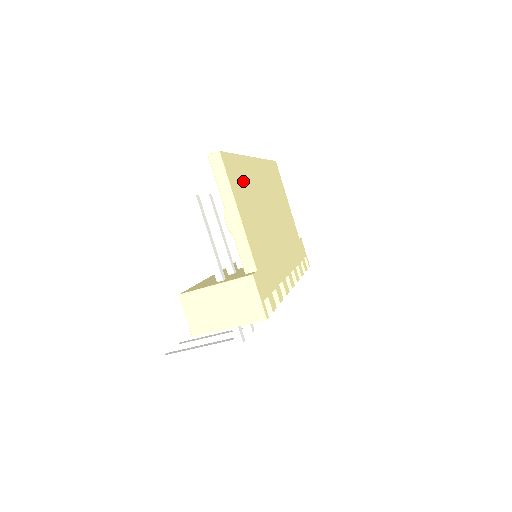
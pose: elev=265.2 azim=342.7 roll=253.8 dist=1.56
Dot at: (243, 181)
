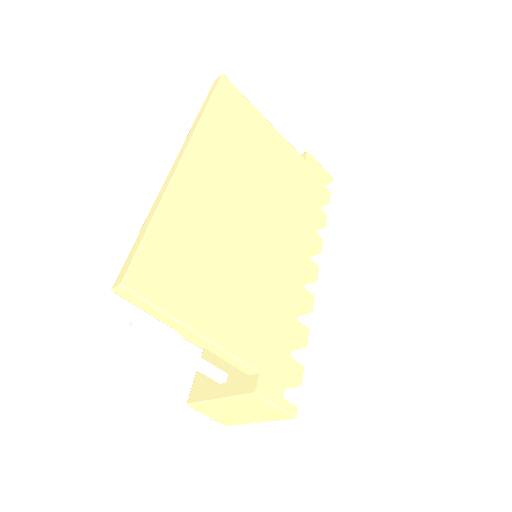
Dot at: (183, 253)
